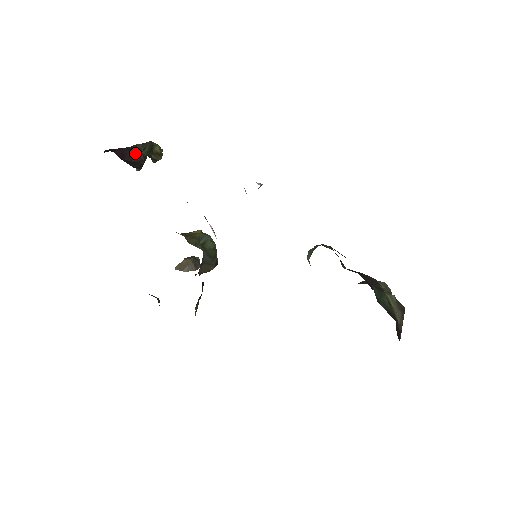
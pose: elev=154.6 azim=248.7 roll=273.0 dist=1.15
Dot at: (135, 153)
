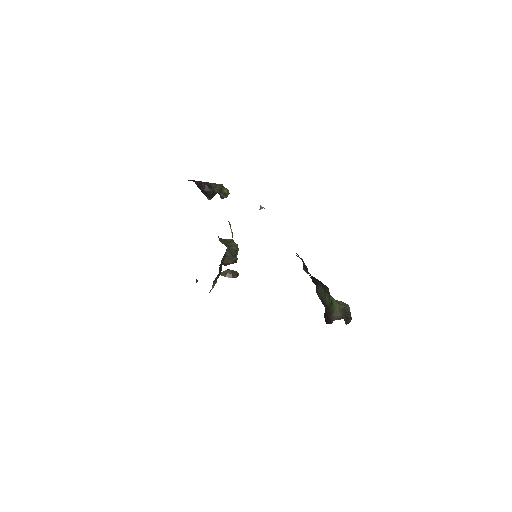
Dot at: (207, 186)
